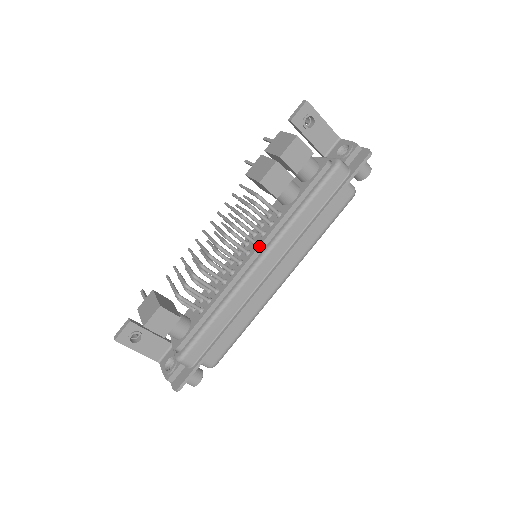
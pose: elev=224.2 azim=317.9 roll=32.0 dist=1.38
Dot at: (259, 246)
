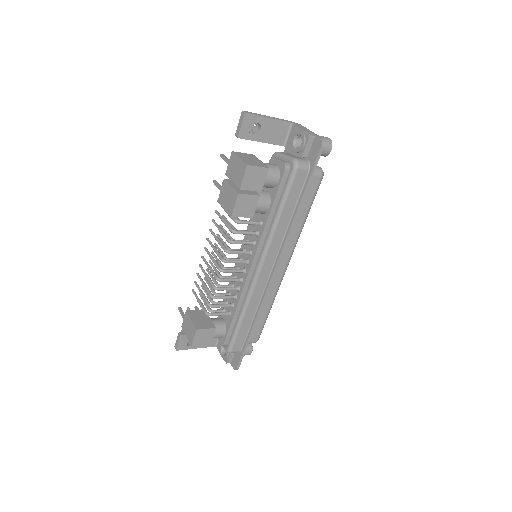
Dot at: (254, 256)
